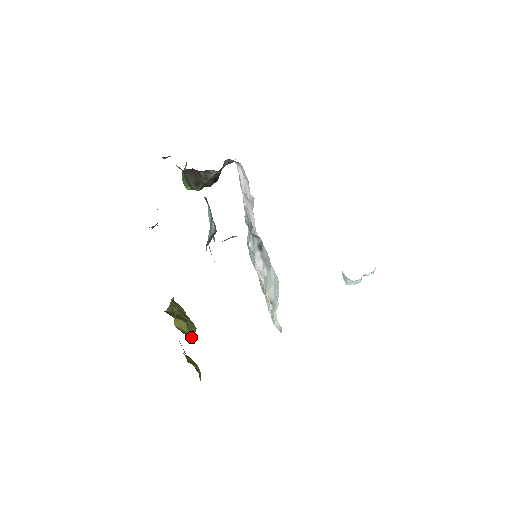
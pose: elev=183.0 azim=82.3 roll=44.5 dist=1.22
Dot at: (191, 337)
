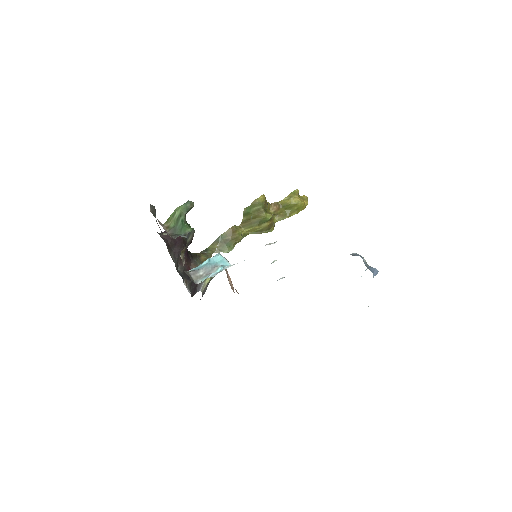
Dot at: (265, 230)
